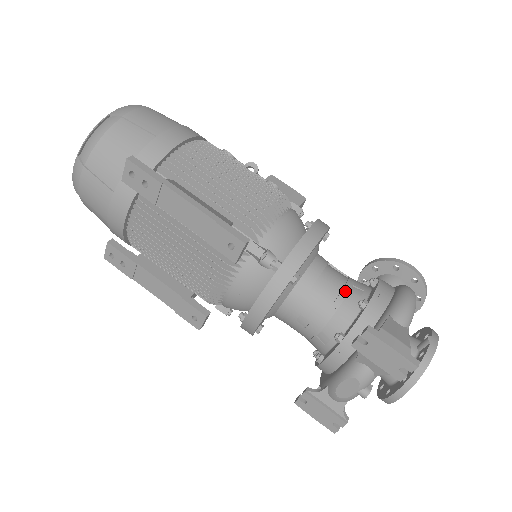
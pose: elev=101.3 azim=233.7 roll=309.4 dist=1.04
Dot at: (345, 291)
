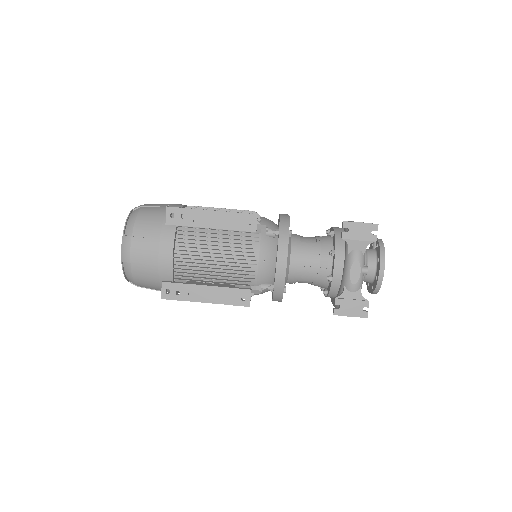
Dot at: (318, 237)
